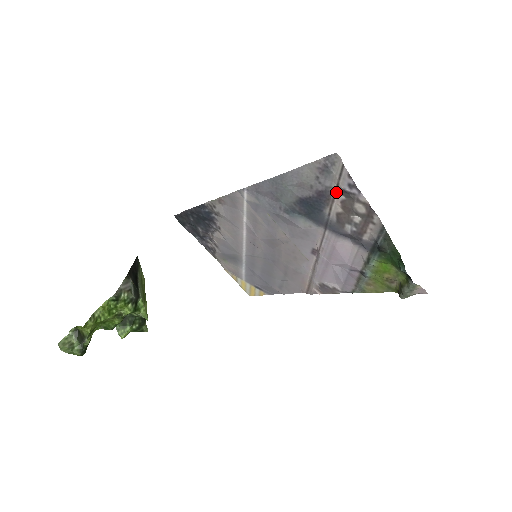
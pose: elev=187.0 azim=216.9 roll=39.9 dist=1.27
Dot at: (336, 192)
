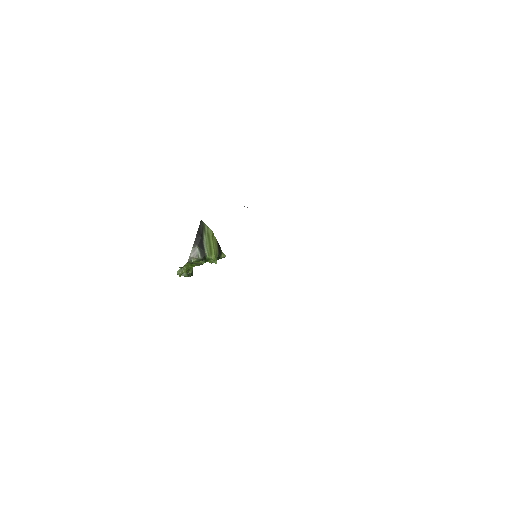
Dot at: occluded
